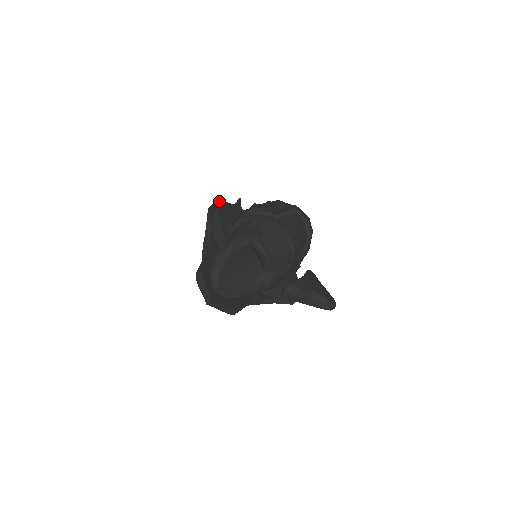
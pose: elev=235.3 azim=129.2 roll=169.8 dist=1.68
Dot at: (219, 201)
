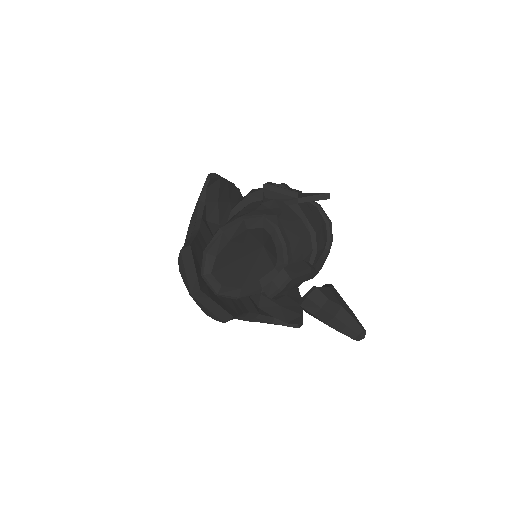
Dot at: occluded
